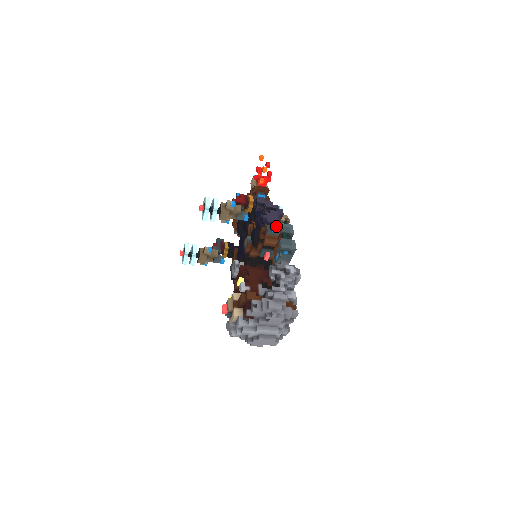
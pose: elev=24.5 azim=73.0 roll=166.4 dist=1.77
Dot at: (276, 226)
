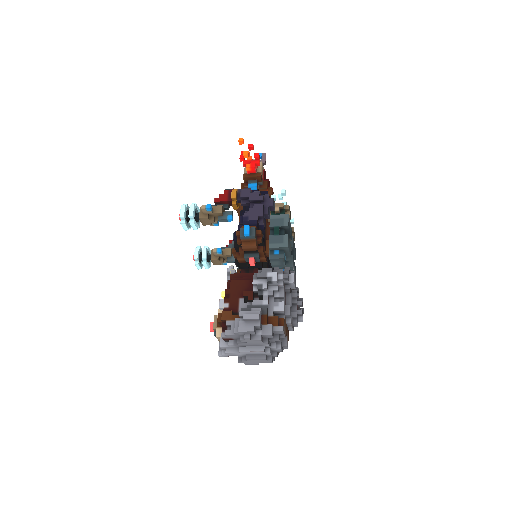
Dot at: (248, 229)
